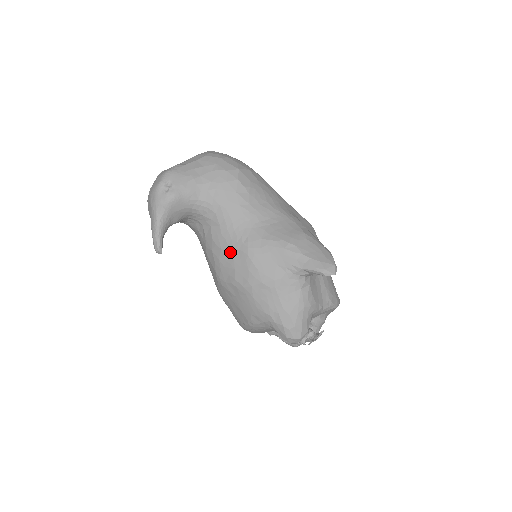
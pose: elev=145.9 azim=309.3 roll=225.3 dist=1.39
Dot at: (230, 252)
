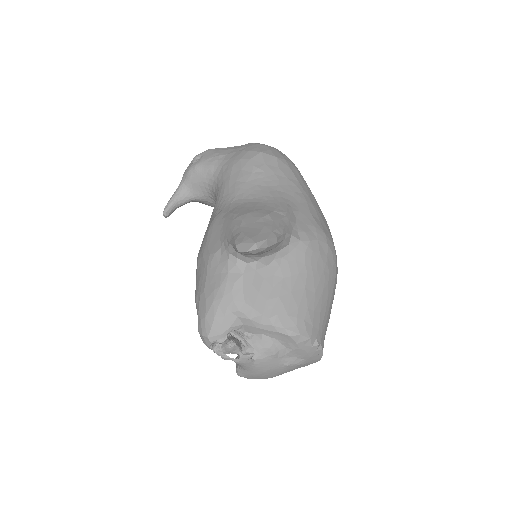
Dot at: occluded
